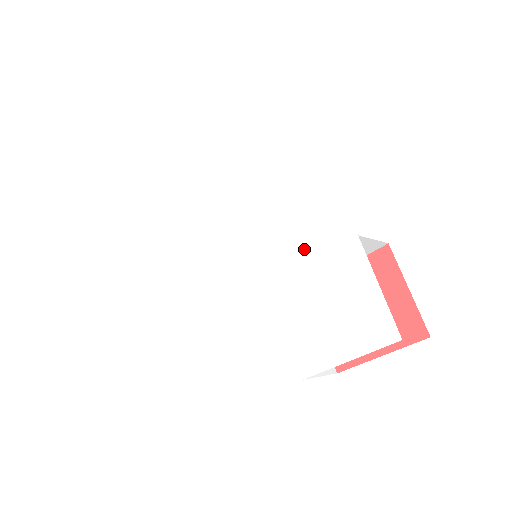
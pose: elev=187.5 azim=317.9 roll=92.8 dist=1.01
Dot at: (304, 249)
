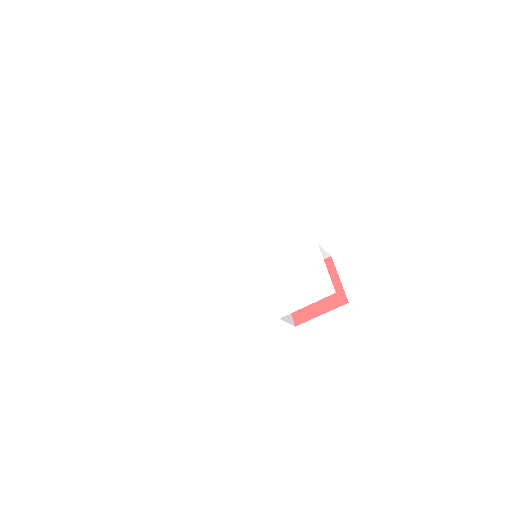
Dot at: (287, 251)
